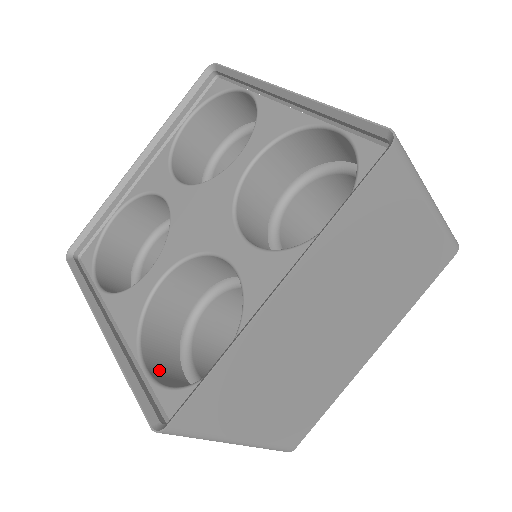
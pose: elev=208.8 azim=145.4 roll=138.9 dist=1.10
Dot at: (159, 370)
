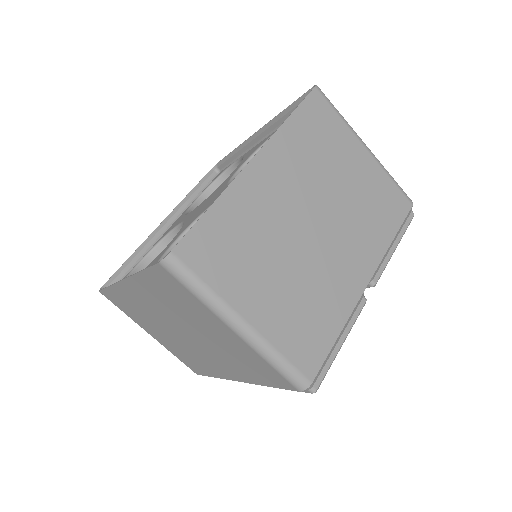
Dot at: occluded
